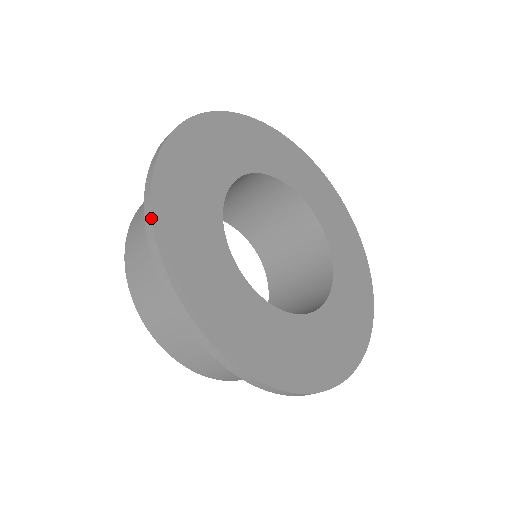
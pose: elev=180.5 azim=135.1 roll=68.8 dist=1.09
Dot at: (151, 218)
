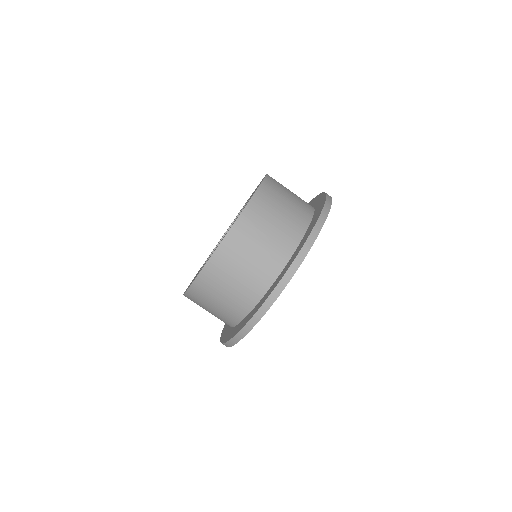
Dot at: (242, 338)
